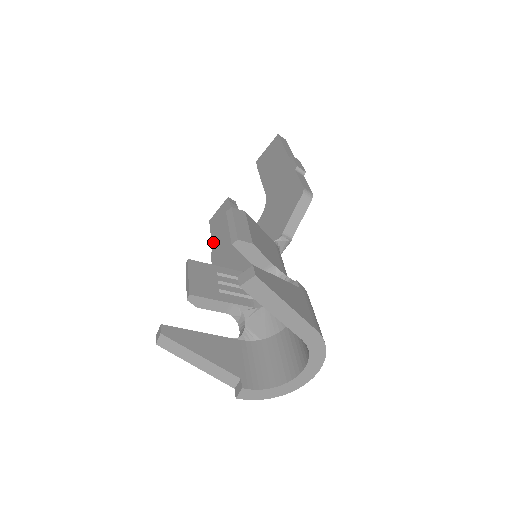
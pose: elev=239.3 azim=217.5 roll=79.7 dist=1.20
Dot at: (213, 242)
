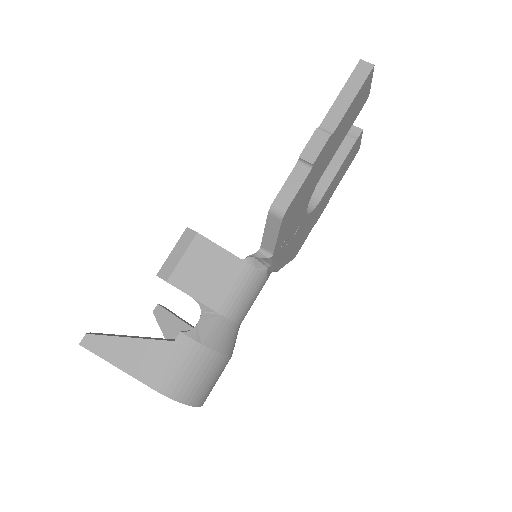
Dot at: occluded
